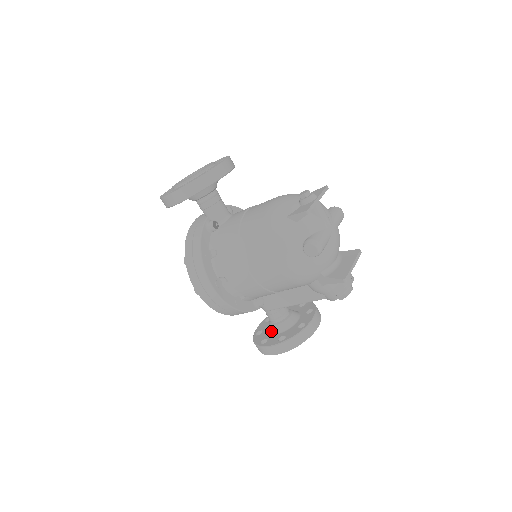
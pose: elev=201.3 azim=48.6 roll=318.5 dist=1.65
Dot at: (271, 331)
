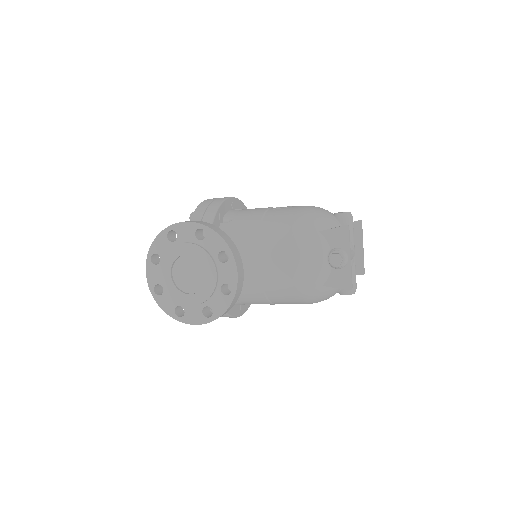
Dot at: occluded
